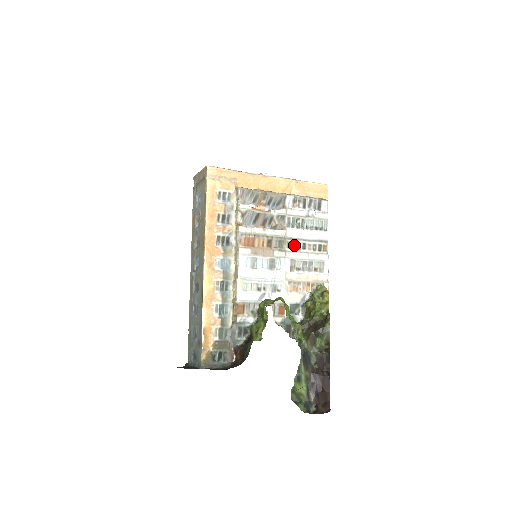
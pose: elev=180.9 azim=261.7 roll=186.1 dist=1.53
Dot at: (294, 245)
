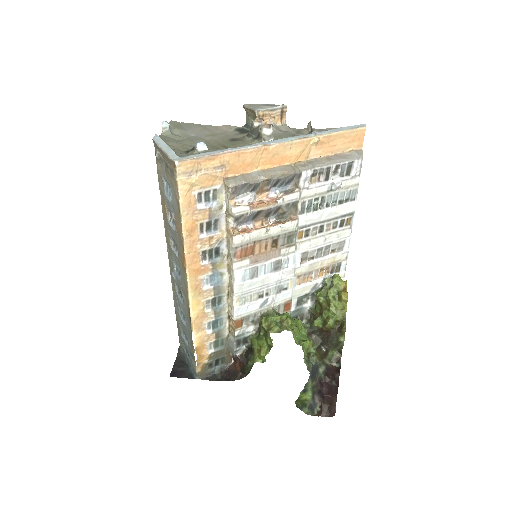
Dot at: (308, 232)
